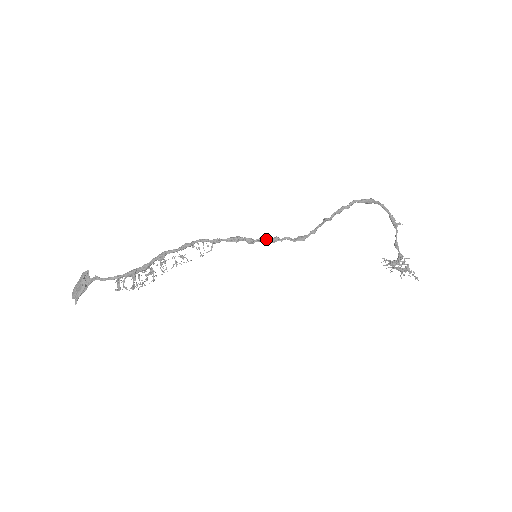
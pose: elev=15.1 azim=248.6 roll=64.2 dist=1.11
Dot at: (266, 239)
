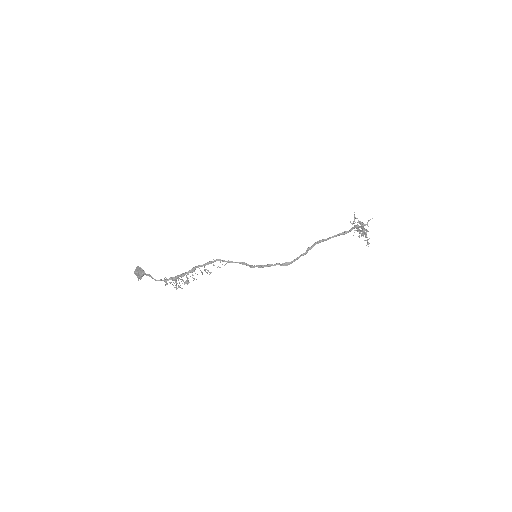
Dot at: (263, 267)
